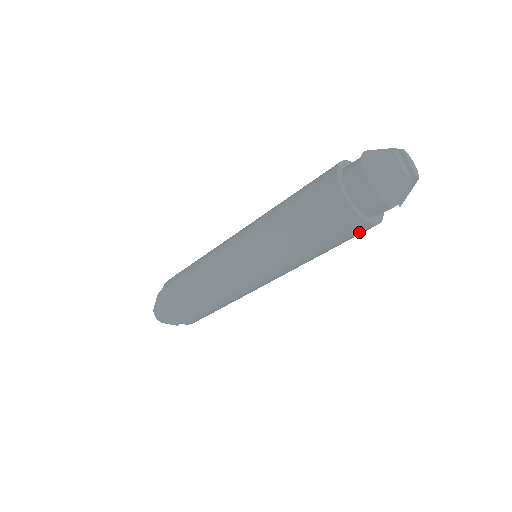
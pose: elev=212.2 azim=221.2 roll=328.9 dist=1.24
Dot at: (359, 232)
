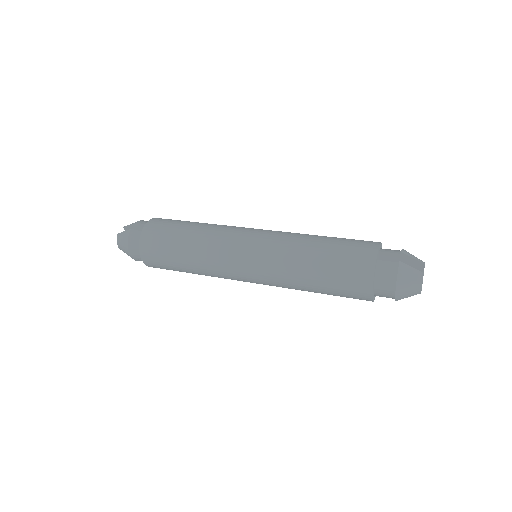
Dot at: occluded
